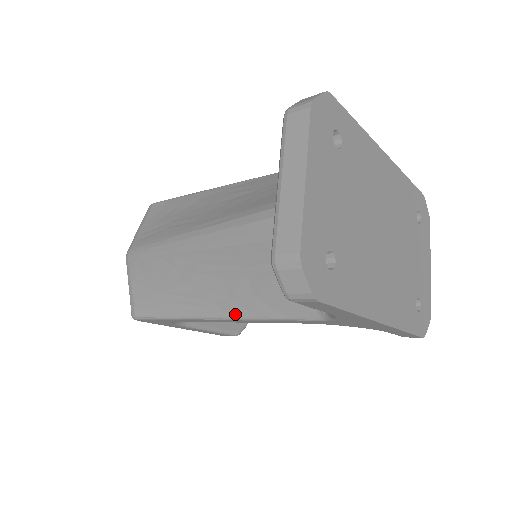
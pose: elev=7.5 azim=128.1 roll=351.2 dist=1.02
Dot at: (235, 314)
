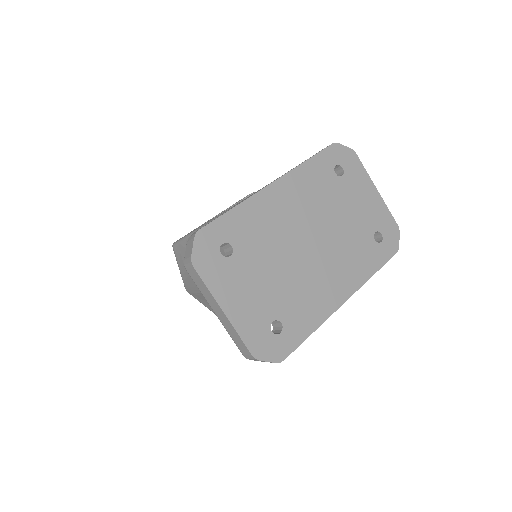
Dot at: occluded
